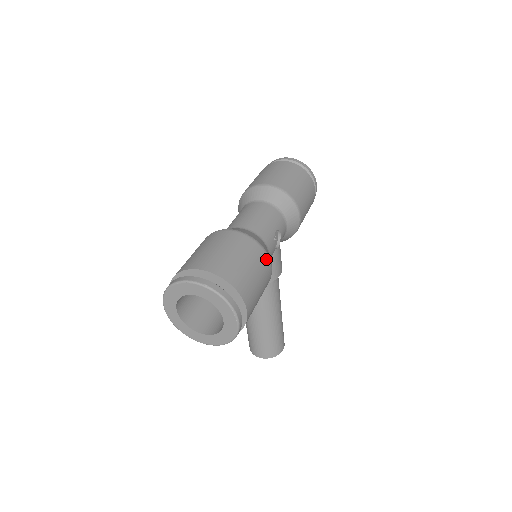
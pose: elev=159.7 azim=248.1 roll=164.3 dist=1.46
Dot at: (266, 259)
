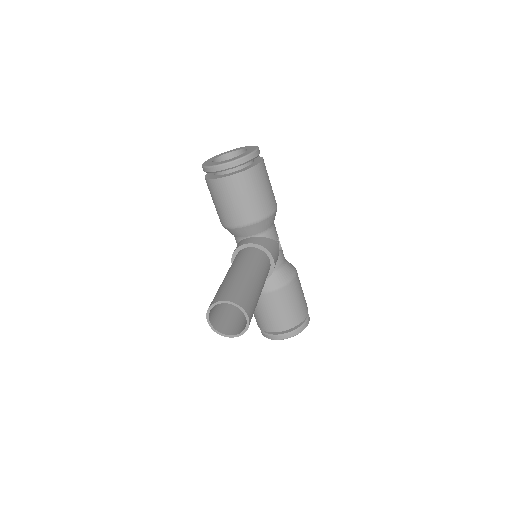
Dot at: occluded
